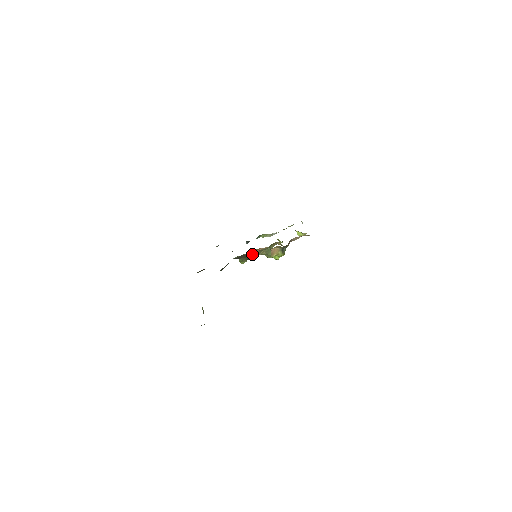
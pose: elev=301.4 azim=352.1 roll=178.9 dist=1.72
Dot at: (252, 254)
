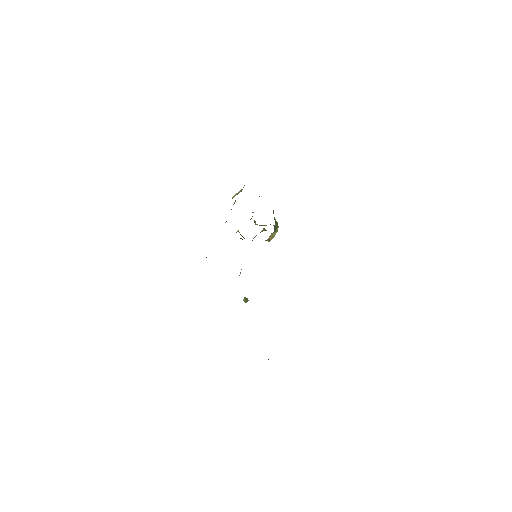
Dot at: occluded
